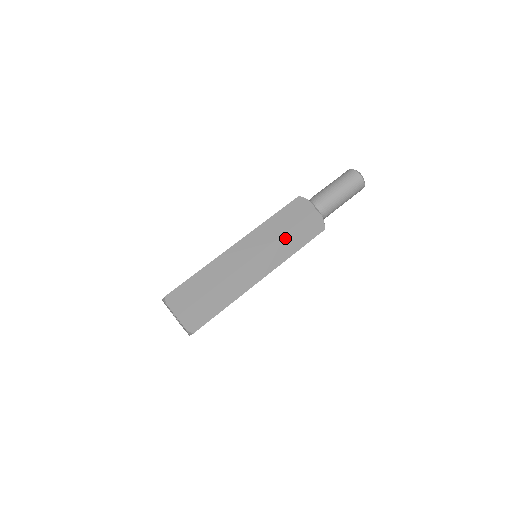
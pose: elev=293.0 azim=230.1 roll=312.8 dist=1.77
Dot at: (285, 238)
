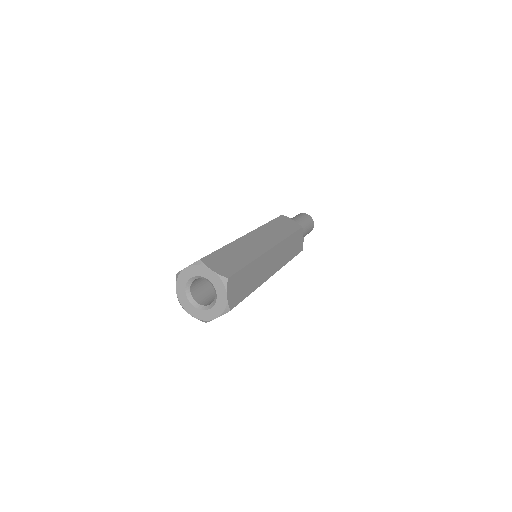
Dot at: (270, 226)
